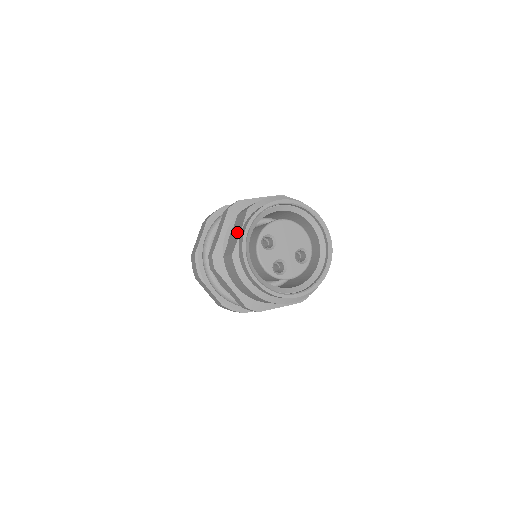
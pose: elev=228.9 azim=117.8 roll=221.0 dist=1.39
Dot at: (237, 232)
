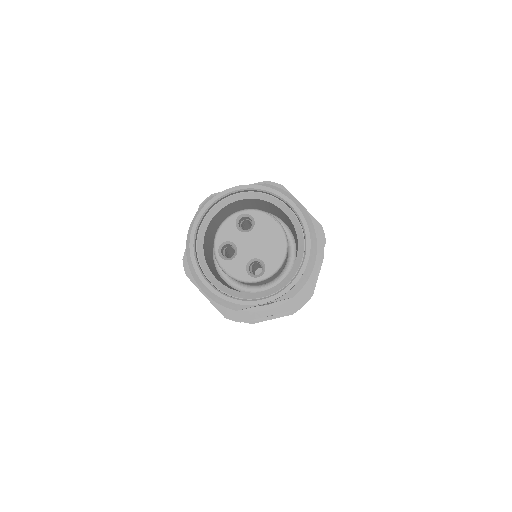
Dot at: occluded
